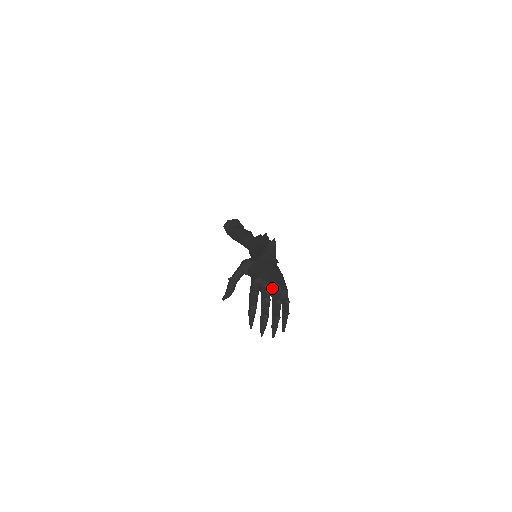
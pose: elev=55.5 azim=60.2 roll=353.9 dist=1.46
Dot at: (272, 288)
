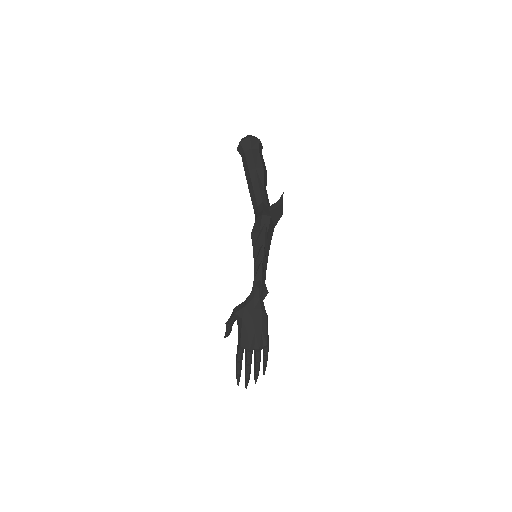
Dot at: occluded
